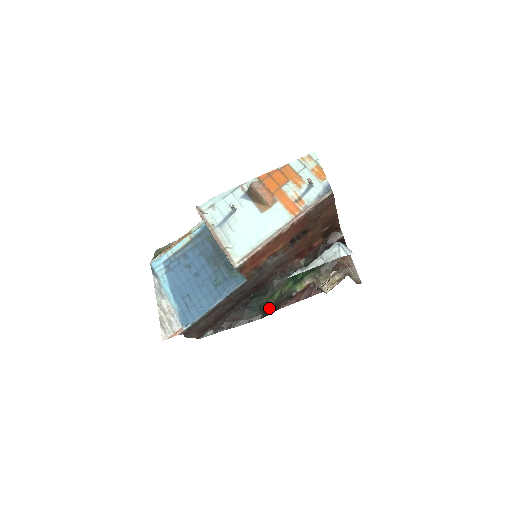
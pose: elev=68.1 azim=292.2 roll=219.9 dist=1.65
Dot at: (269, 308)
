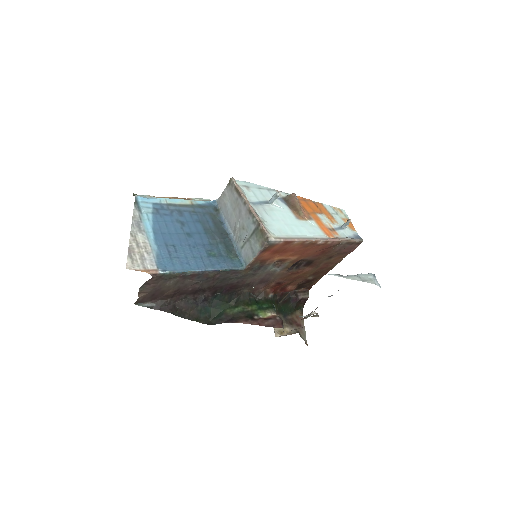
Dot at: (224, 317)
